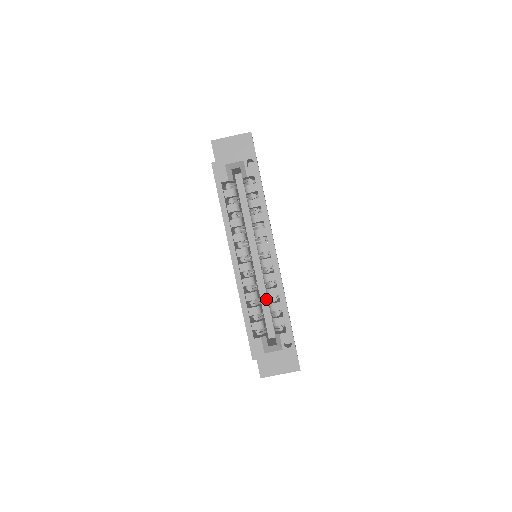
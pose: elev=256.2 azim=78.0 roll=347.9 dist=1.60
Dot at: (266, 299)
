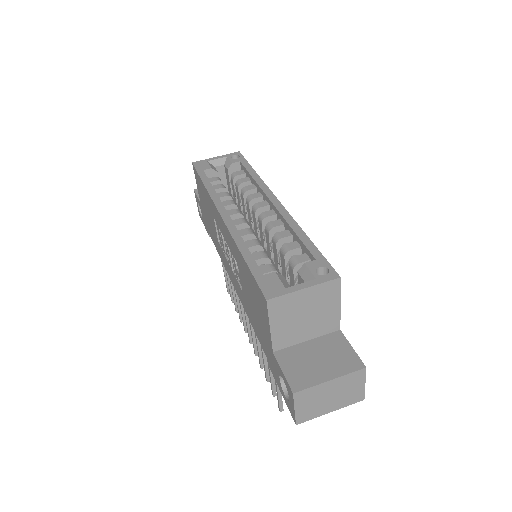
Dot at: occluded
